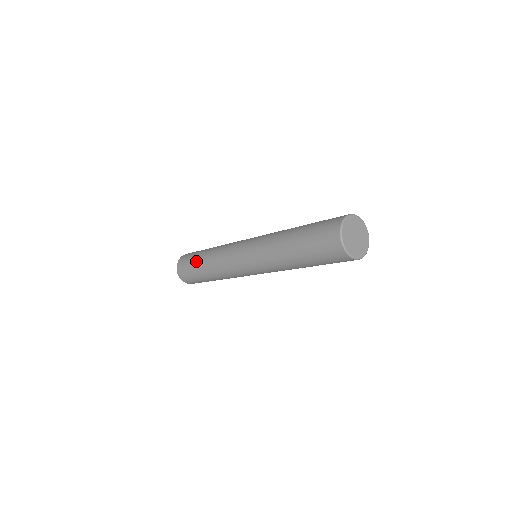
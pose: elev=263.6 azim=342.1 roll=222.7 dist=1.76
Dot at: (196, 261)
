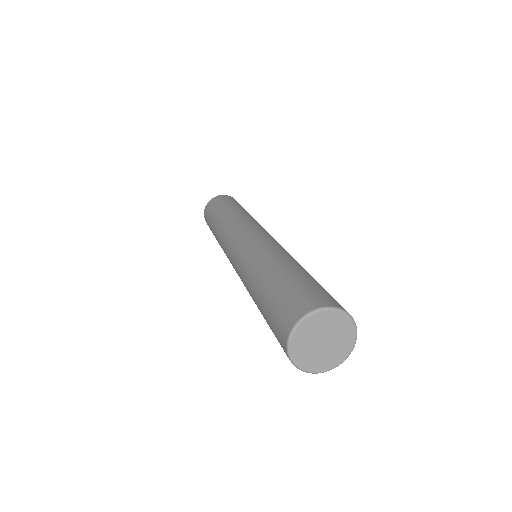
Dot at: occluded
